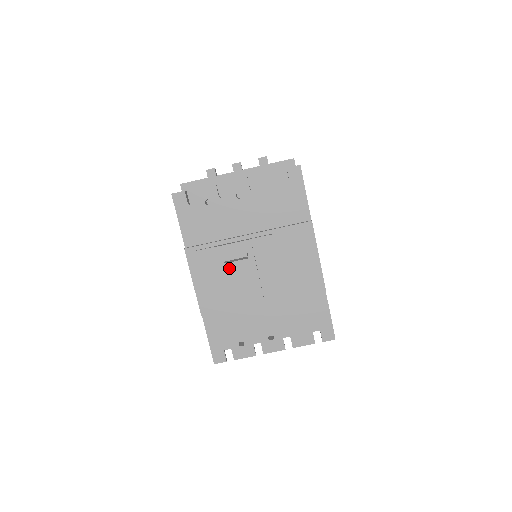
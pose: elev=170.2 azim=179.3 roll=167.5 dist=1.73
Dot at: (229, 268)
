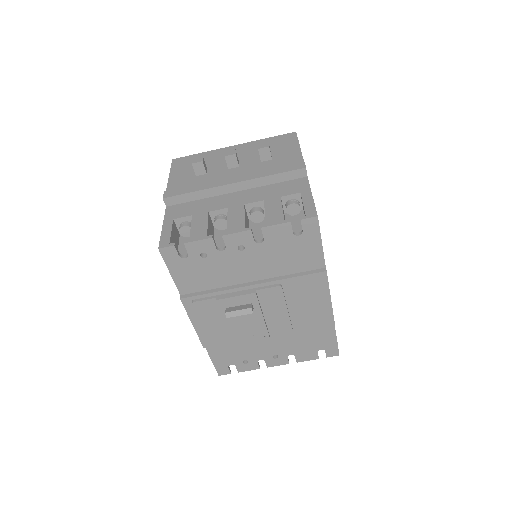
Dot at: occluded
